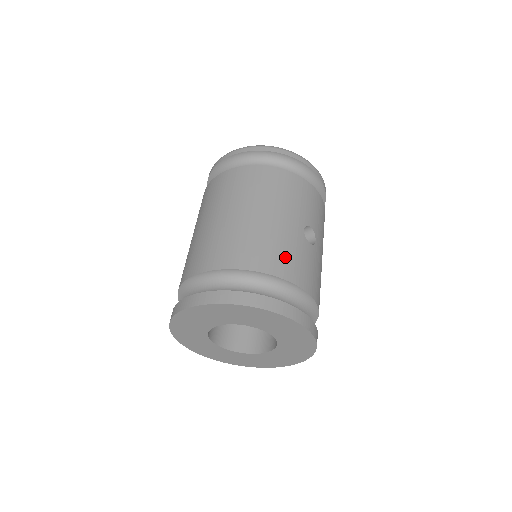
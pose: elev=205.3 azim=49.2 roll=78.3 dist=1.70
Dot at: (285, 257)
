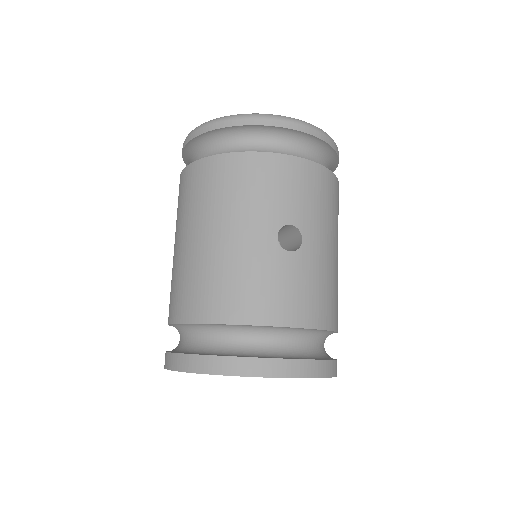
Dot at: (249, 292)
